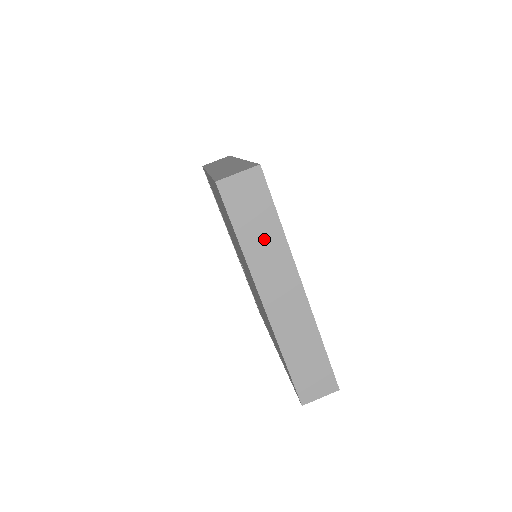
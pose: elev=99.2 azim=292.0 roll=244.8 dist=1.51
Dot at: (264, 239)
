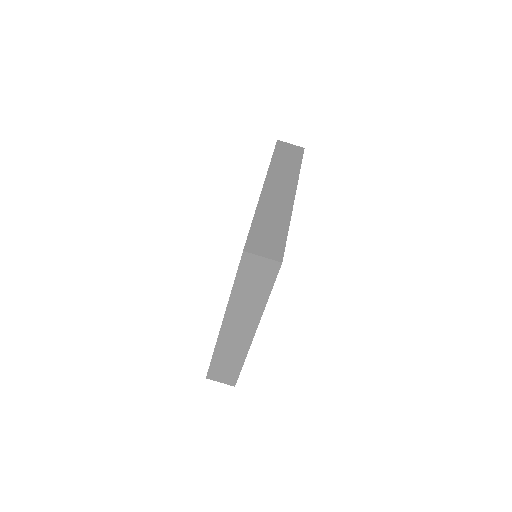
Dot at: (250, 298)
